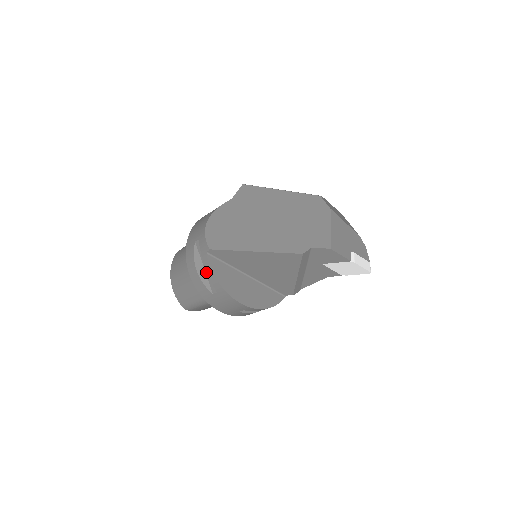
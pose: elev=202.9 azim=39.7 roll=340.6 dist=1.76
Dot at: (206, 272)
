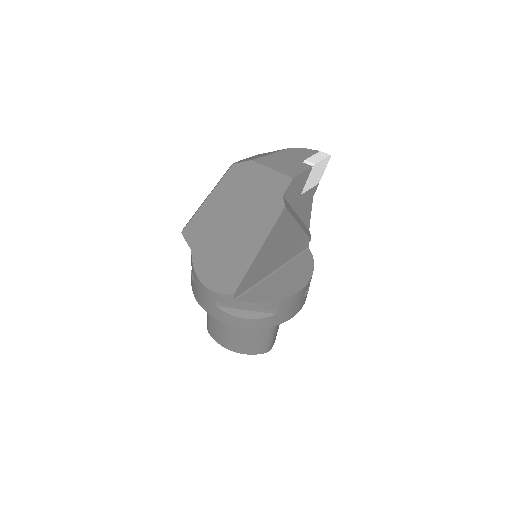
Dot at: (252, 310)
